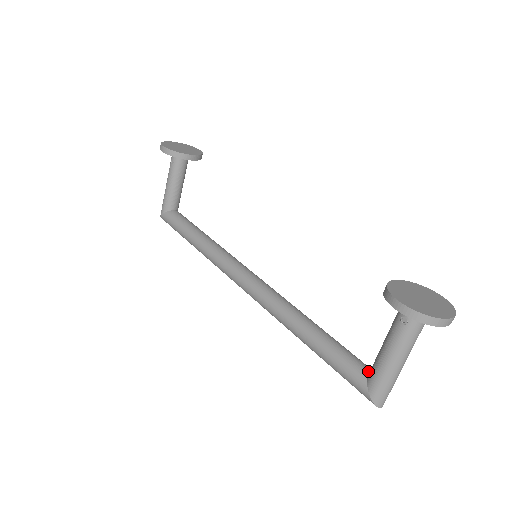
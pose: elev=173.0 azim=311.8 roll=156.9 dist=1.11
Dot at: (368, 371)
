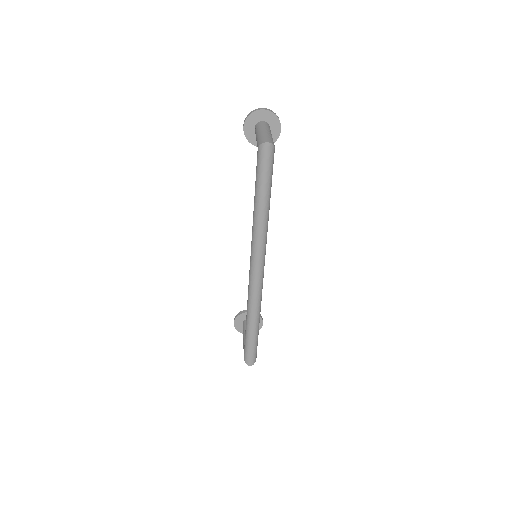
Dot at: occluded
